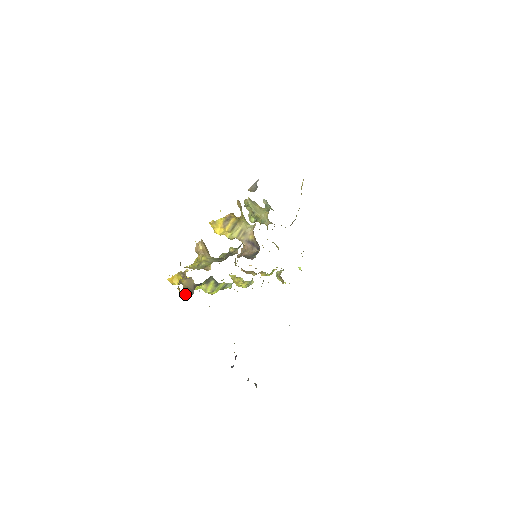
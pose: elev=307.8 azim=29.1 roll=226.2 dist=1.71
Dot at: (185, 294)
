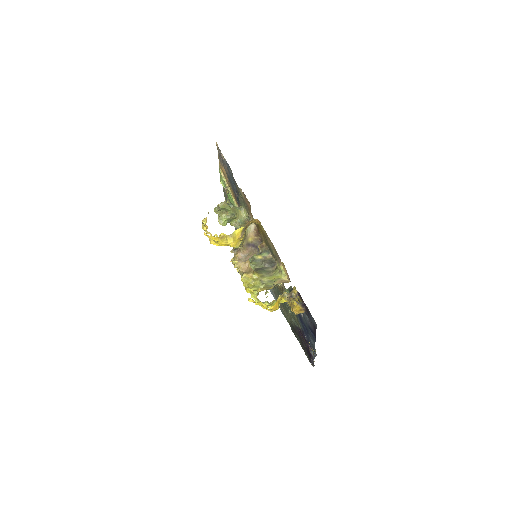
Dot at: (303, 311)
